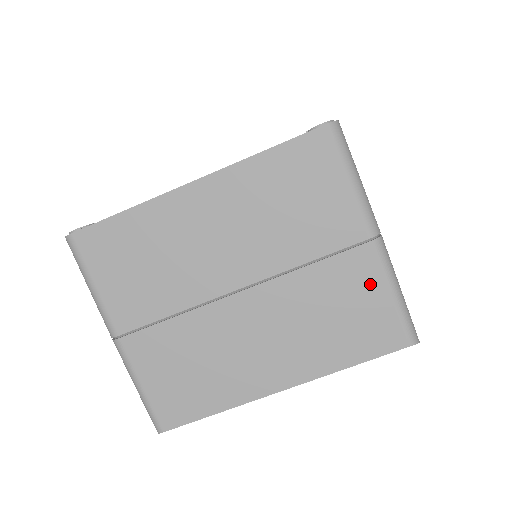
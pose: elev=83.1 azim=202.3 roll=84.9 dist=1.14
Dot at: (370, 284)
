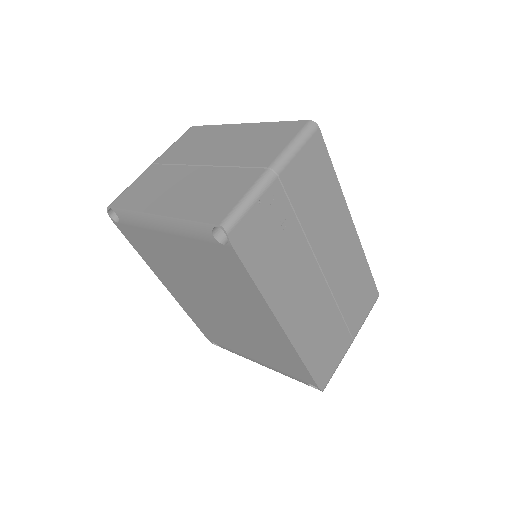
Dot at: (243, 187)
